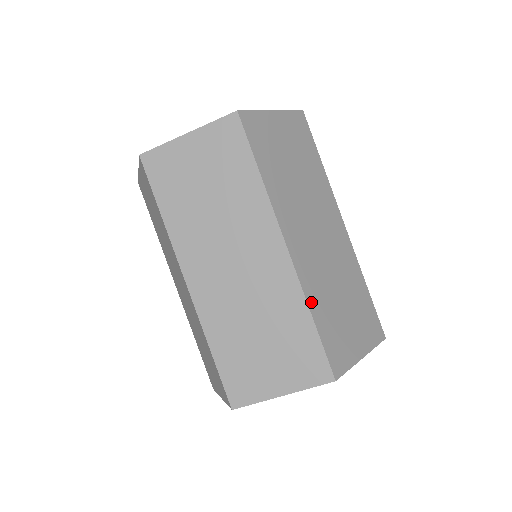
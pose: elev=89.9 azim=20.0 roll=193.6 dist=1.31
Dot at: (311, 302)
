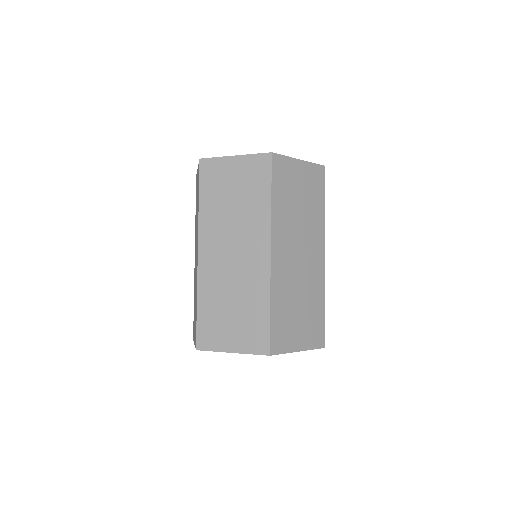
Dot at: (323, 295)
